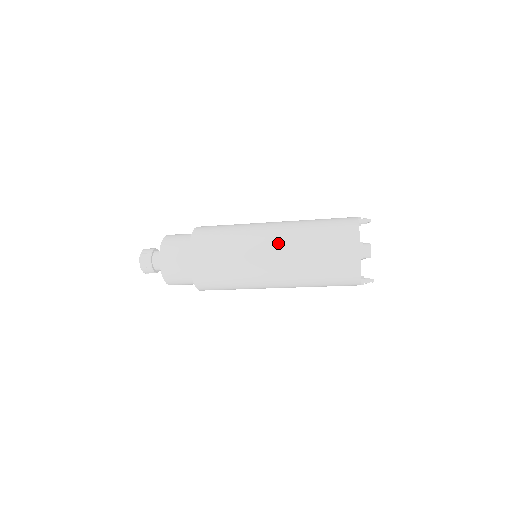
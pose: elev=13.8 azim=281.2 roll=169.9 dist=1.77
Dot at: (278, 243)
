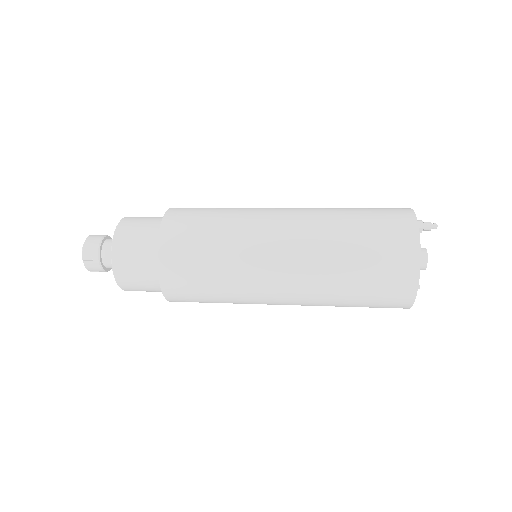
Dot at: (294, 284)
